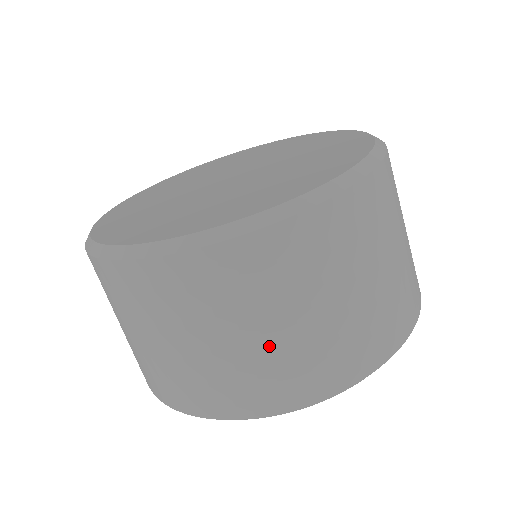
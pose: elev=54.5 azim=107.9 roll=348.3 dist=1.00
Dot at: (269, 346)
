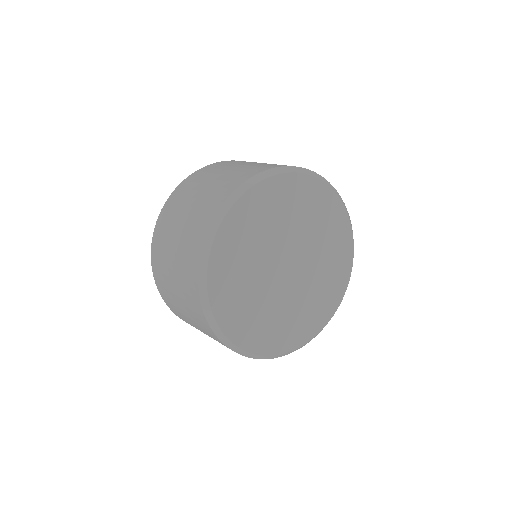
Dot at: occluded
